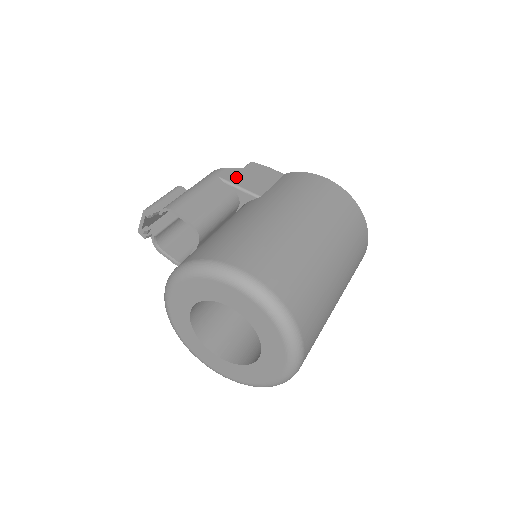
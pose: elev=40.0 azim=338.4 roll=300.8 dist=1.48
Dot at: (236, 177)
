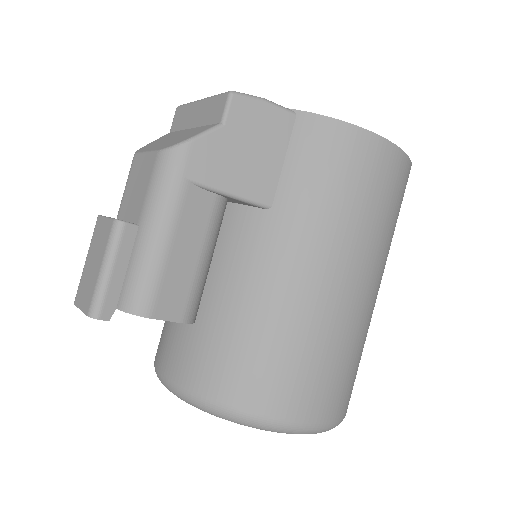
Dot at: (218, 166)
